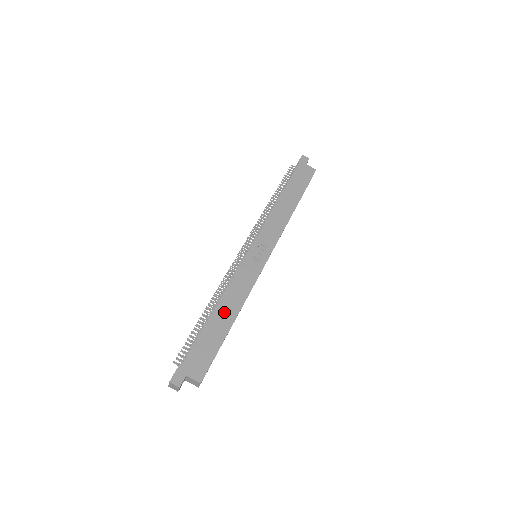
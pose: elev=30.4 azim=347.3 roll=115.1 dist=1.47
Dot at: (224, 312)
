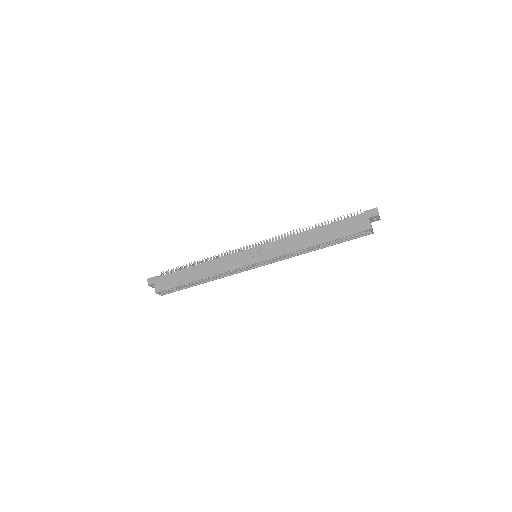
Dot at: (200, 271)
